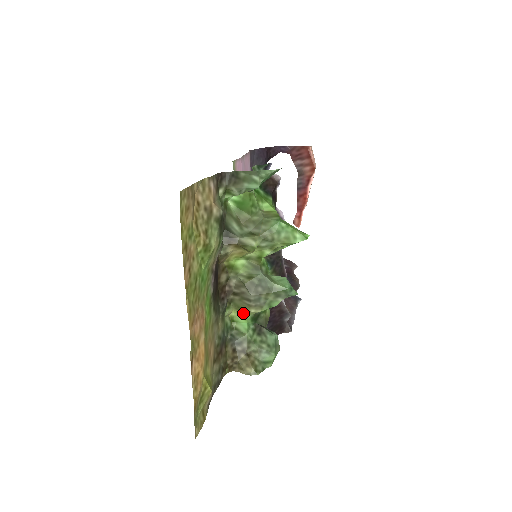
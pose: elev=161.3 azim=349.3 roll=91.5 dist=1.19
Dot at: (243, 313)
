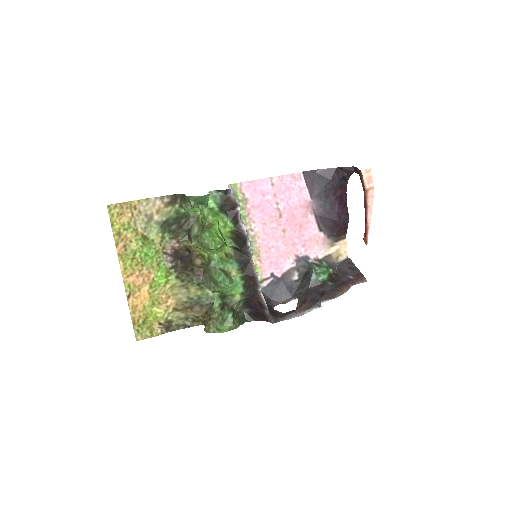
Dot at: occluded
